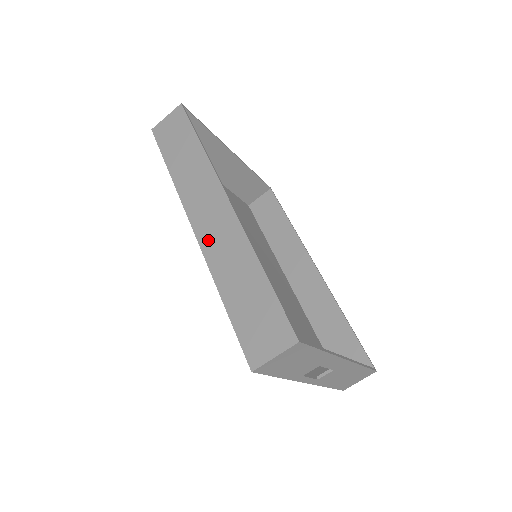
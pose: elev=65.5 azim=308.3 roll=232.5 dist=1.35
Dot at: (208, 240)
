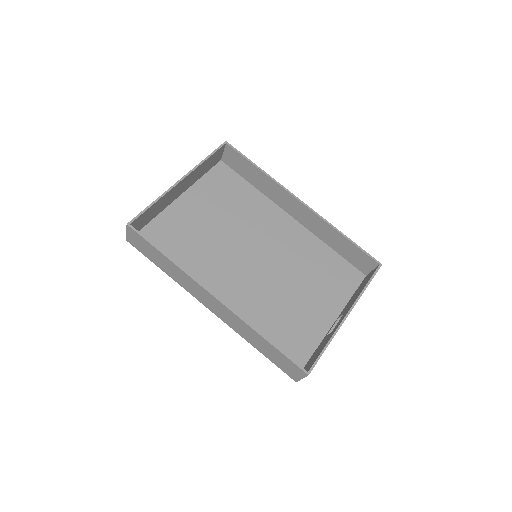
Dot at: (224, 319)
